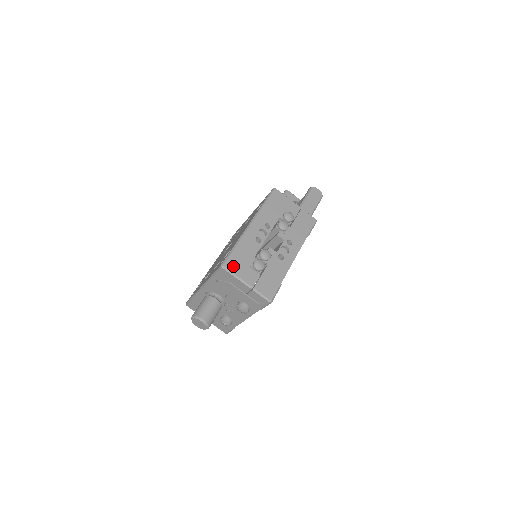
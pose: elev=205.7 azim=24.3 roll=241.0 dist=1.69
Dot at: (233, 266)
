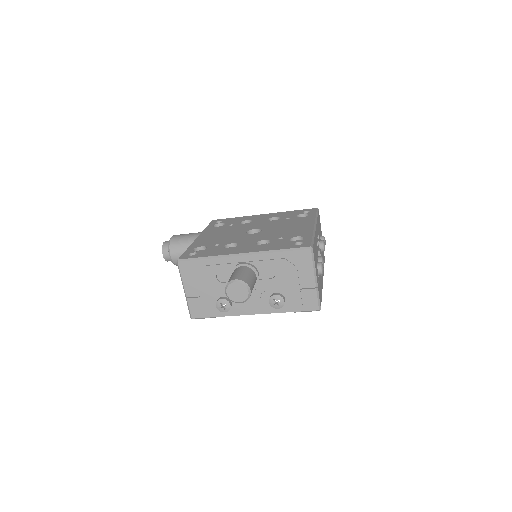
Dot at: (314, 255)
